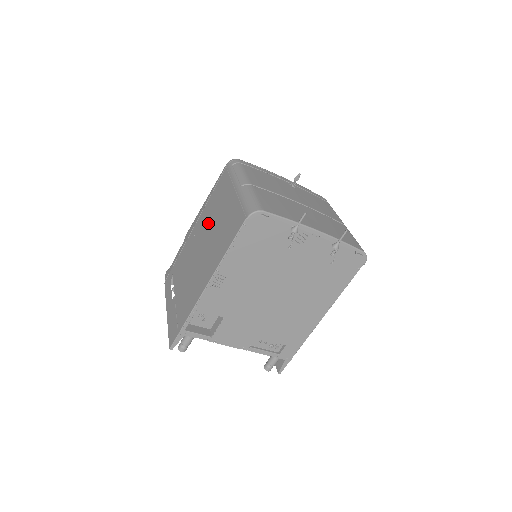
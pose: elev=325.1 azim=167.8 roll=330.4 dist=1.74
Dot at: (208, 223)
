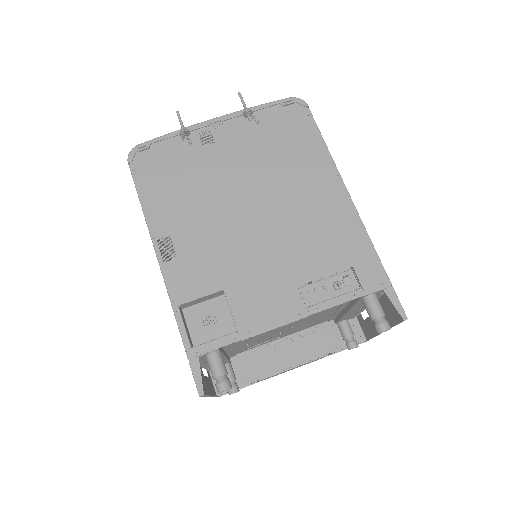
Dot at: occluded
